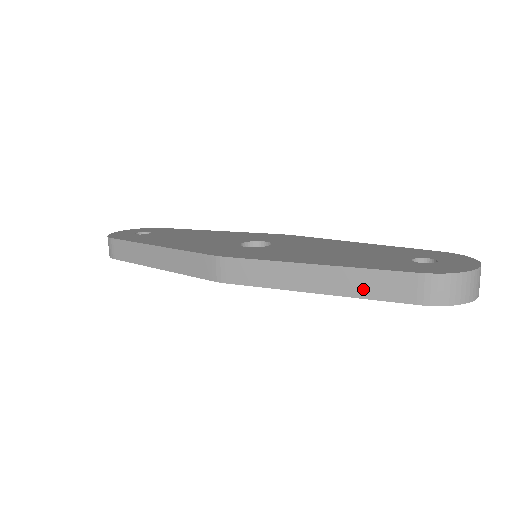
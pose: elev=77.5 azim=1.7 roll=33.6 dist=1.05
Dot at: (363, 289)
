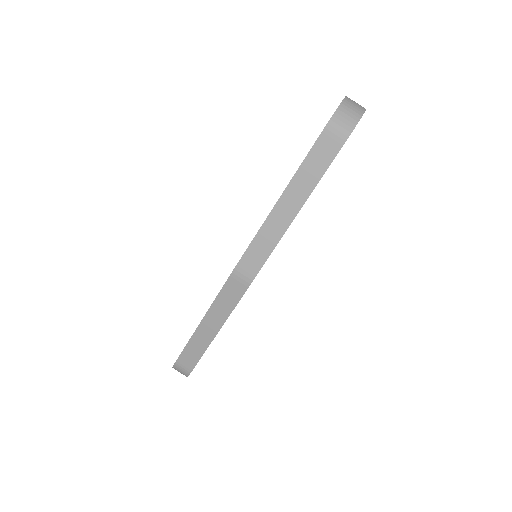
Dot at: (313, 176)
